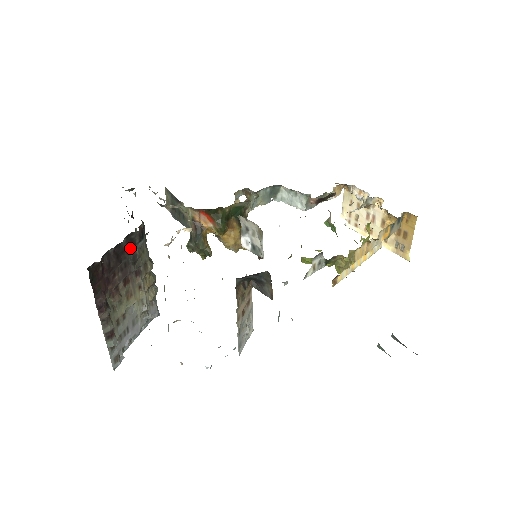
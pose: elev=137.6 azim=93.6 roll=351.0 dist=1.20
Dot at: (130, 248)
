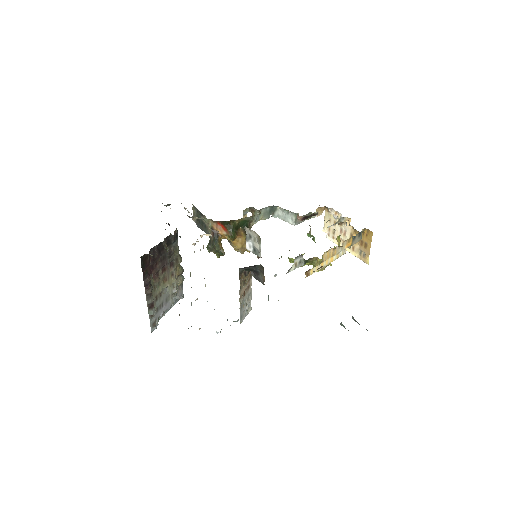
Dot at: (168, 246)
